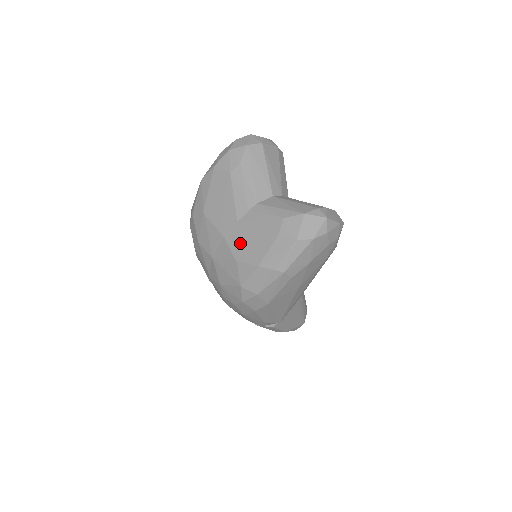
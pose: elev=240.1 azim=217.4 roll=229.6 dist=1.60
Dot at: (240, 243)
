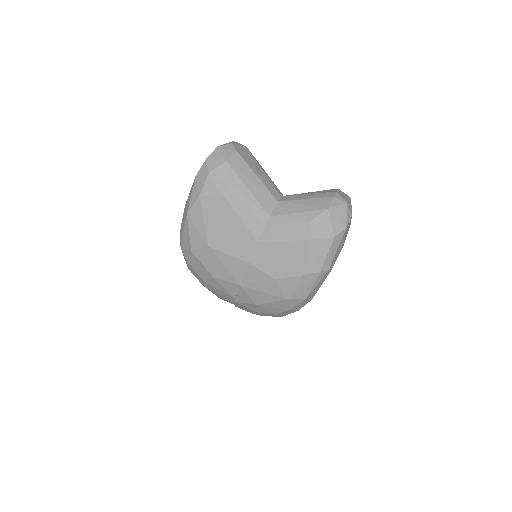
Dot at: (271, 261)
